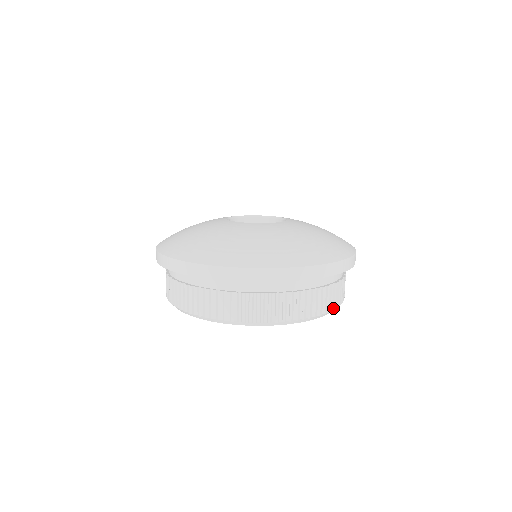
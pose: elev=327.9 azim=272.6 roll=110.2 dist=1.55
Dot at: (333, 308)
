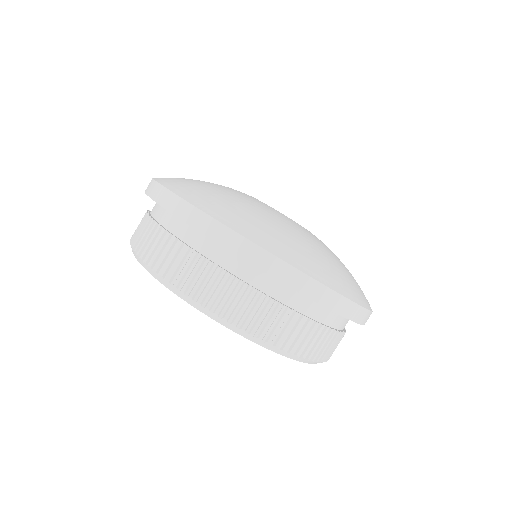
Dot at: (233, 321)
